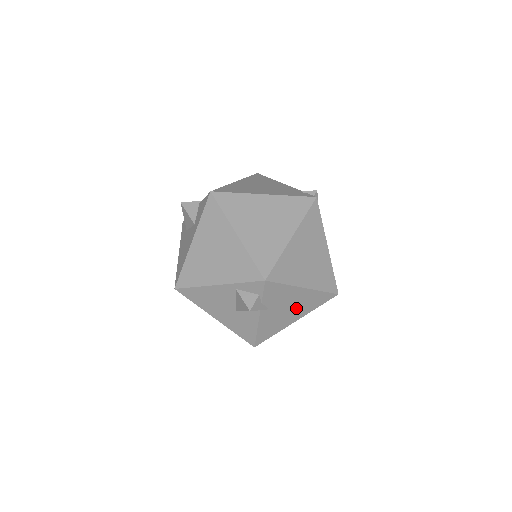
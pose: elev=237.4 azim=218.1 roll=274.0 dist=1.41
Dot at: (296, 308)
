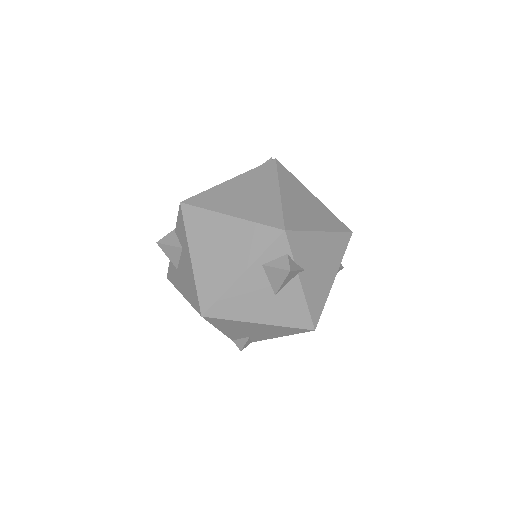
Dot at: (327, 262)
